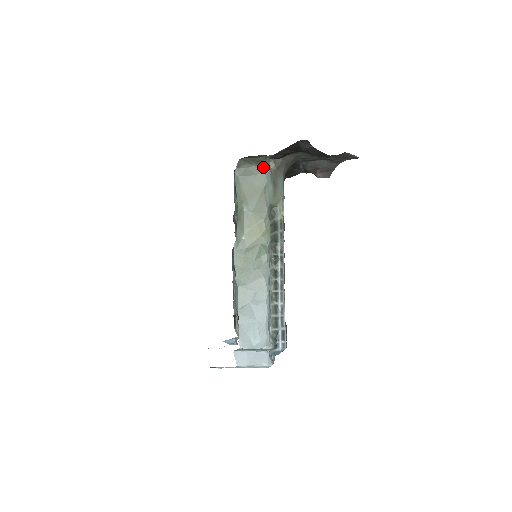
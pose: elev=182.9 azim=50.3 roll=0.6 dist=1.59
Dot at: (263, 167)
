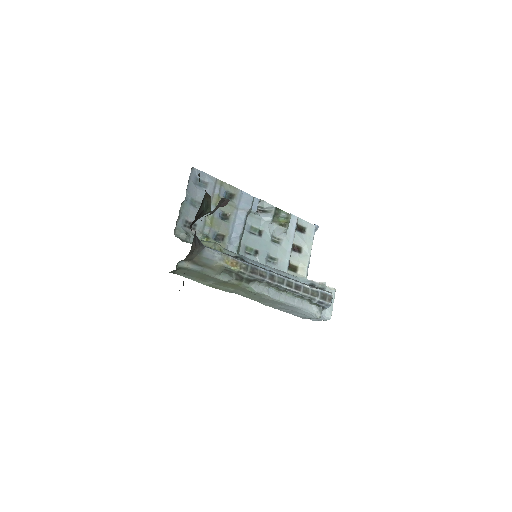
Dot at: (184, 268)
